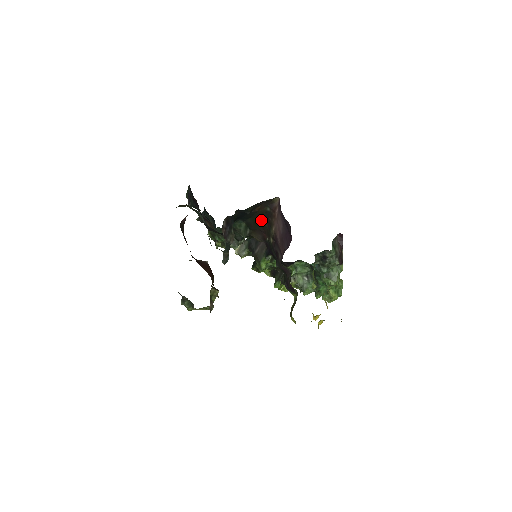
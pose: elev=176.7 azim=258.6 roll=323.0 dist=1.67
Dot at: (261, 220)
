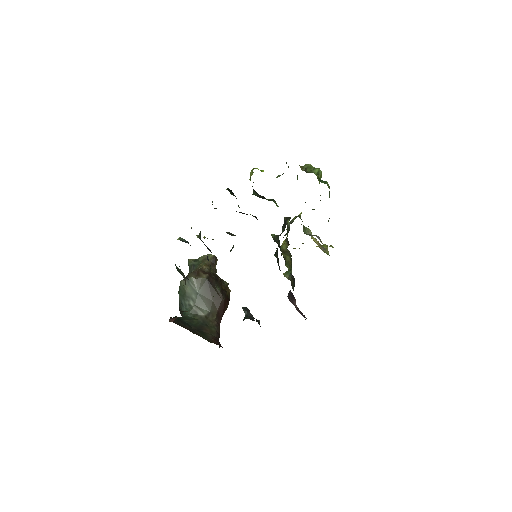
Dot at: occluded
